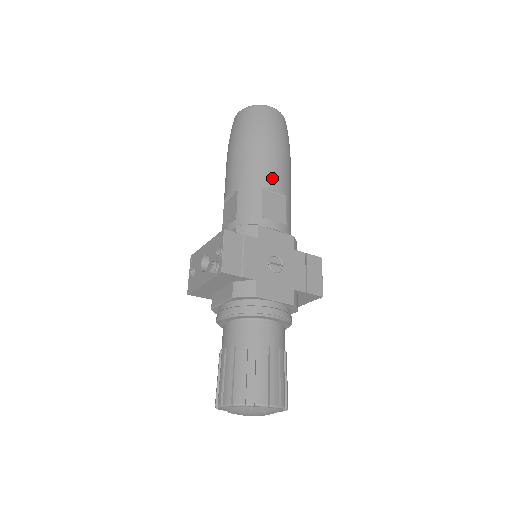
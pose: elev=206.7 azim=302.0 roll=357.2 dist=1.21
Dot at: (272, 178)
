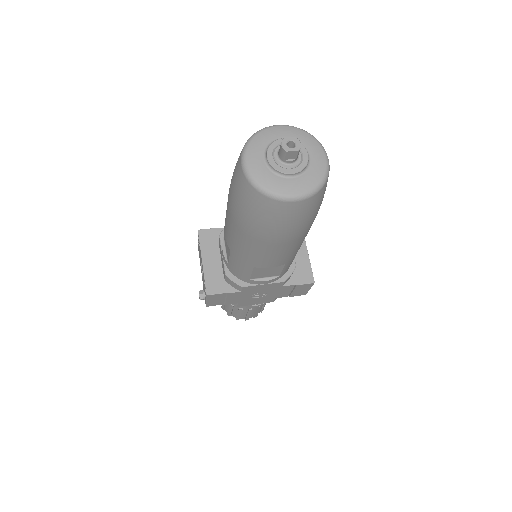
Dot at: (267, 263)
